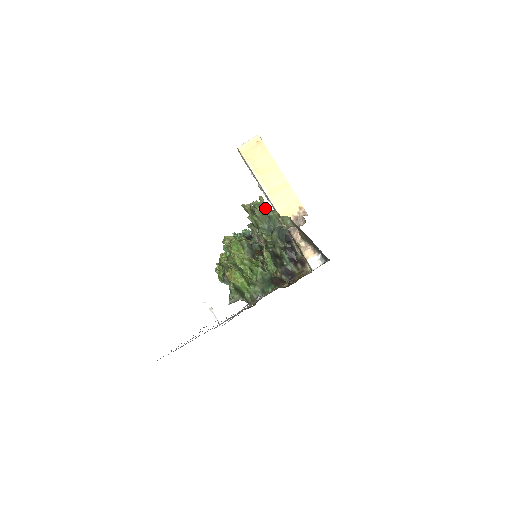
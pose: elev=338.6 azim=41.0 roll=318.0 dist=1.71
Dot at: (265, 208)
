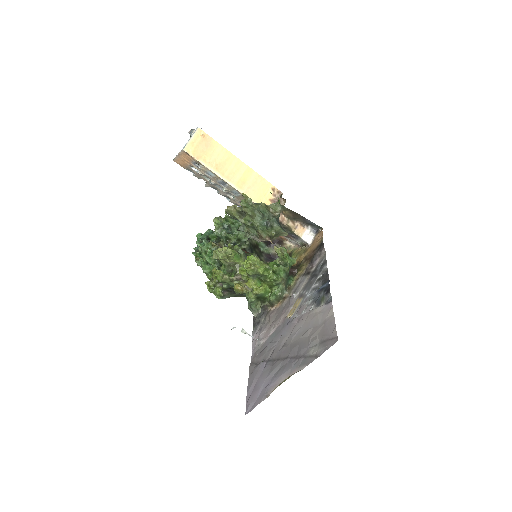
Dot at: (252, 204)
